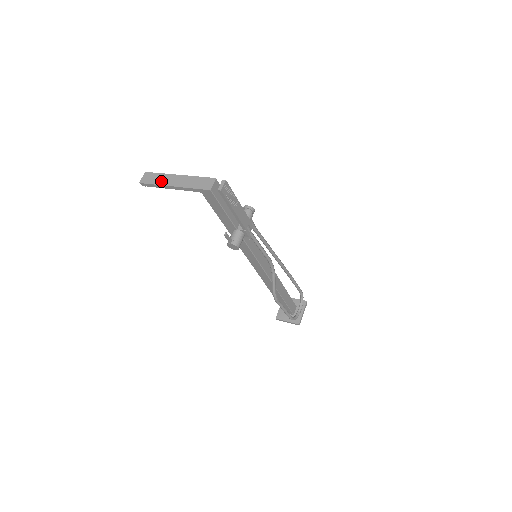
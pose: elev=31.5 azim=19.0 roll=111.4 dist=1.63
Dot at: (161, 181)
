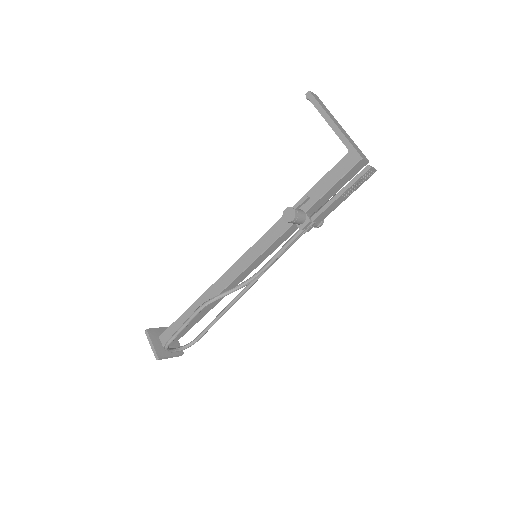
Dot at: (327, 110)
